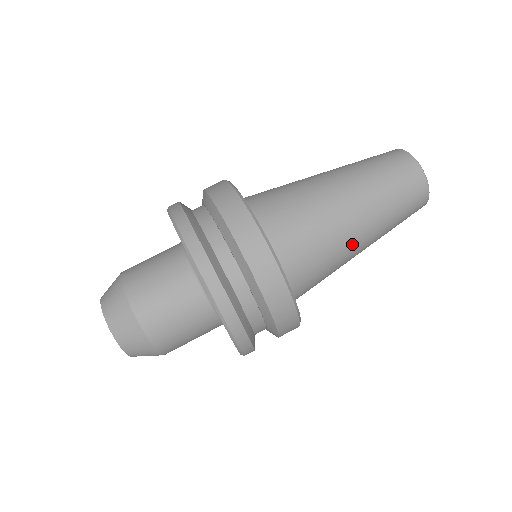
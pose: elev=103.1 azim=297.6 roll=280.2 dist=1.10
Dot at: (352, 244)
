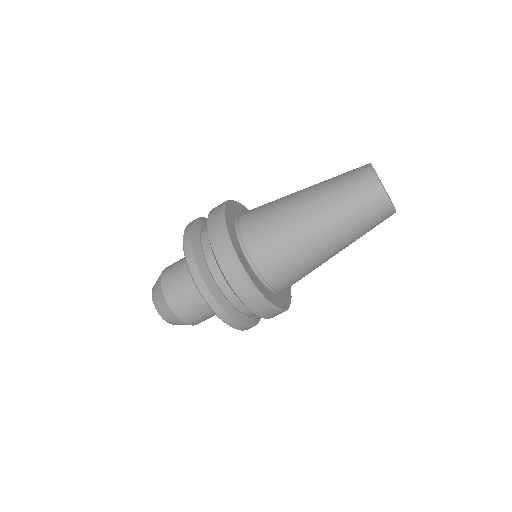
Dot at: (324, 258)
